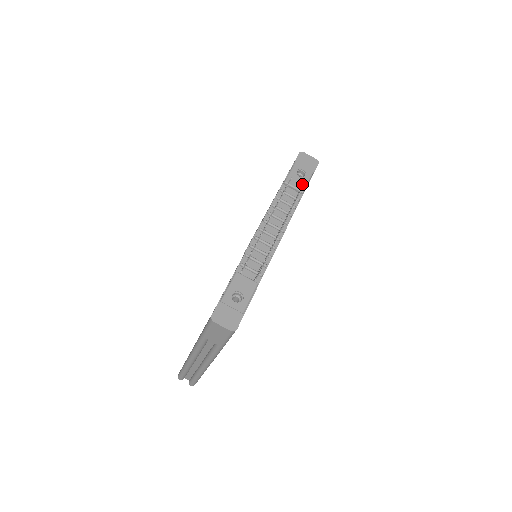
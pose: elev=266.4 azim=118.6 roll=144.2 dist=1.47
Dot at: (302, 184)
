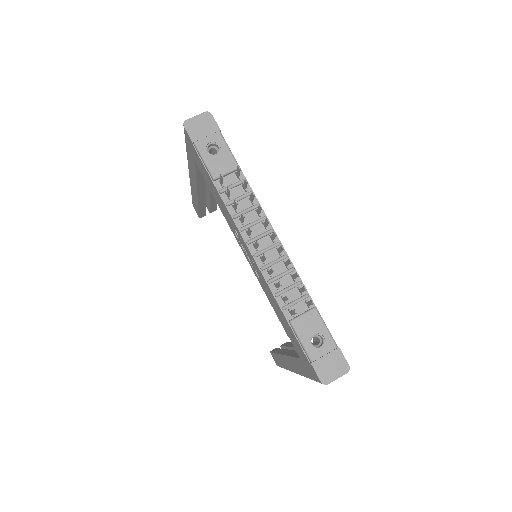
Dot at: (228, 160)
